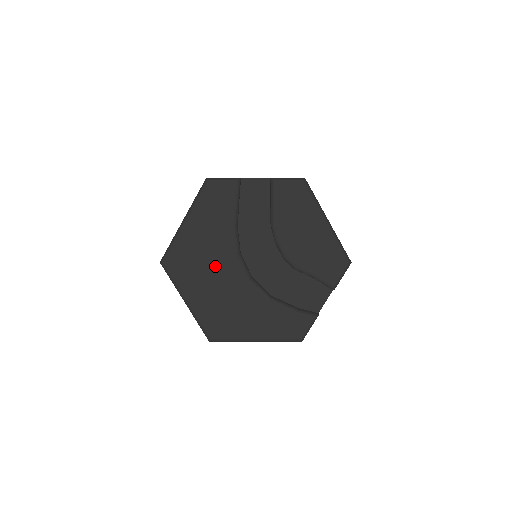
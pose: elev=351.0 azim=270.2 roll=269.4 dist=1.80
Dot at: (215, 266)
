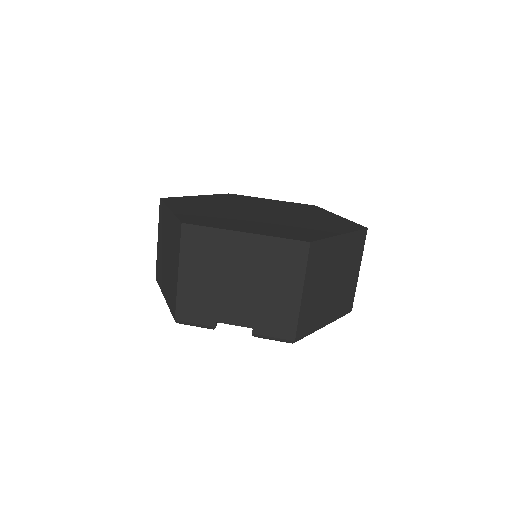
Dot at: occluded
